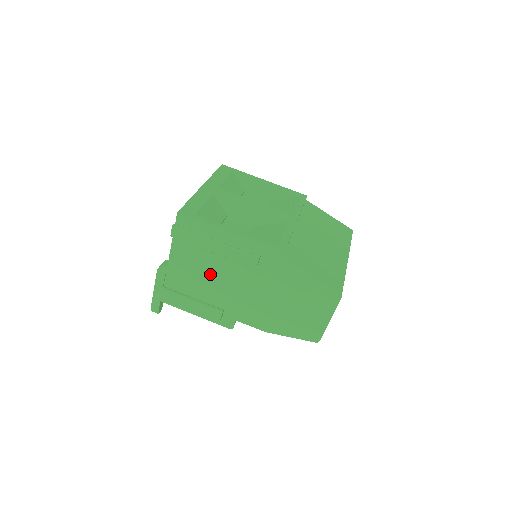
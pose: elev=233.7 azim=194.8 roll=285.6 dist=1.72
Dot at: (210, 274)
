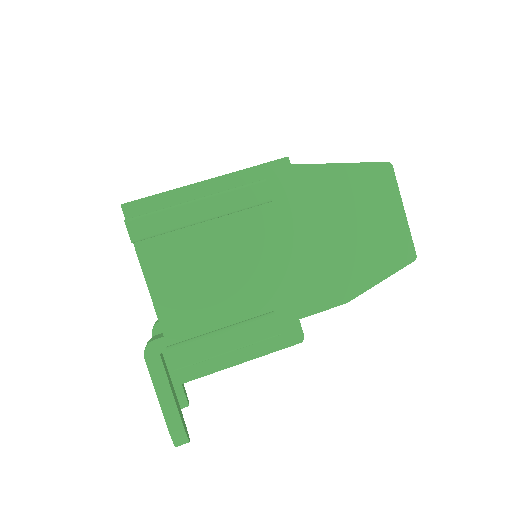
Dot at: (220, 270)
